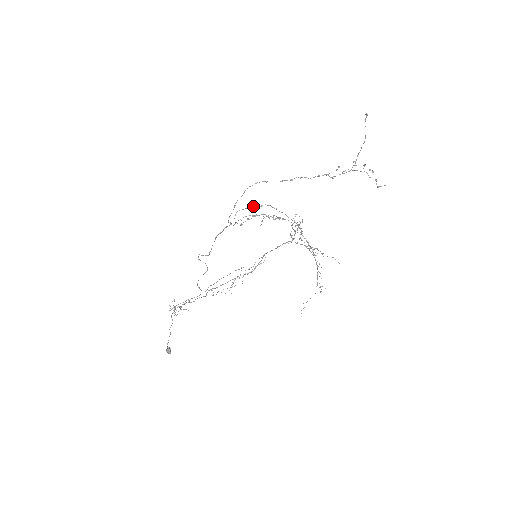
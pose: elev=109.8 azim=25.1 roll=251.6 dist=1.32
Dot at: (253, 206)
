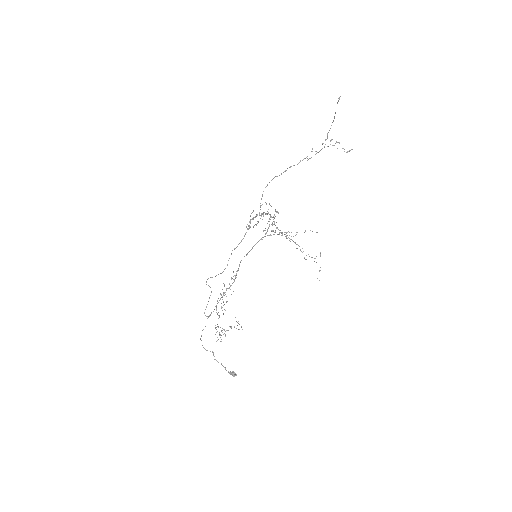
Dot at: occluded
